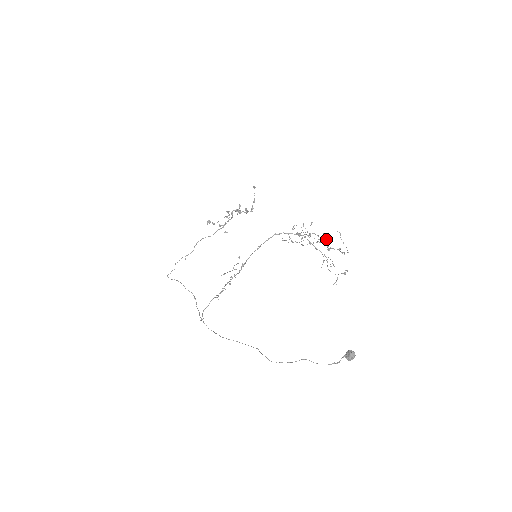
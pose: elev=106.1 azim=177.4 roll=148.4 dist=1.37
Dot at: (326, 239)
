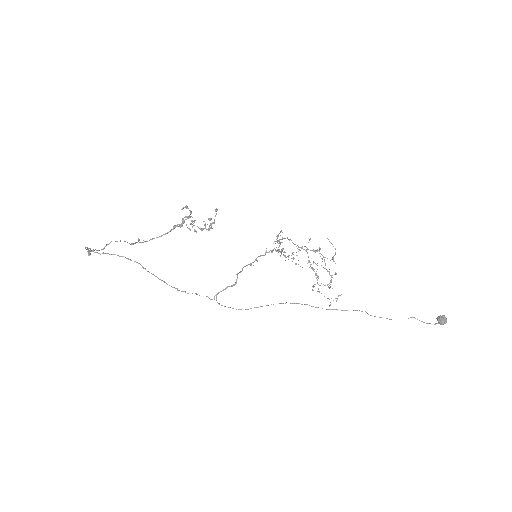
Dot at: (333, 257)
